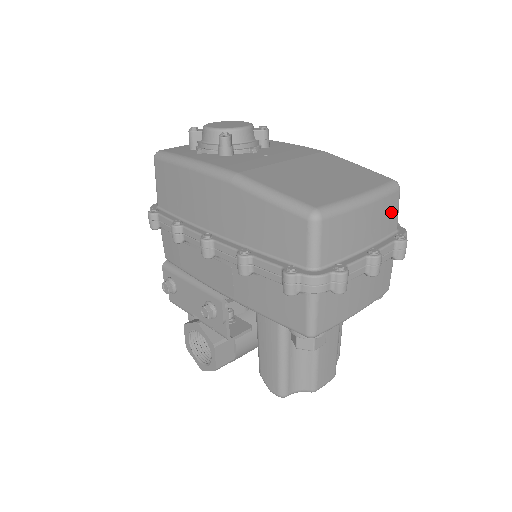
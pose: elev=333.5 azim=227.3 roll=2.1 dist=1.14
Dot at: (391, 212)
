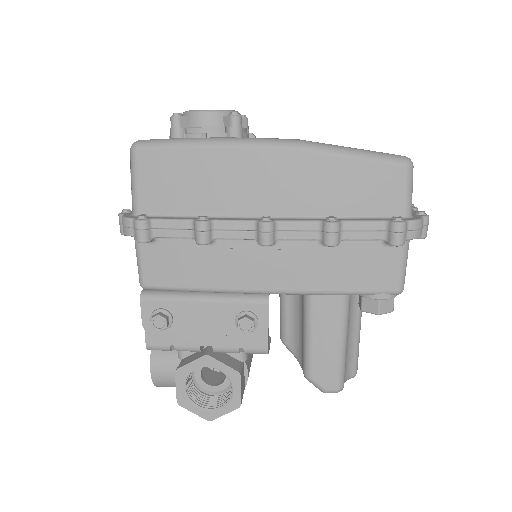
Dot at: occluded
